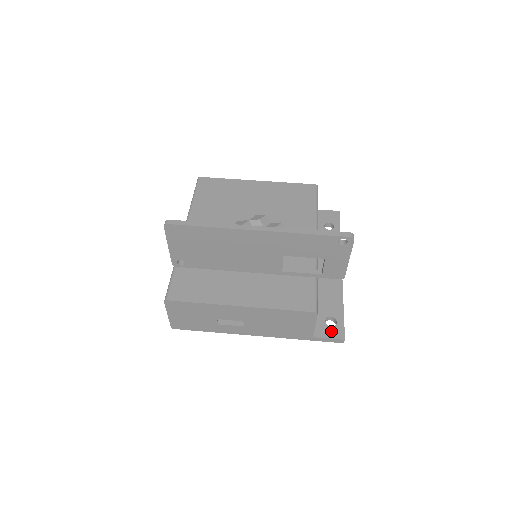
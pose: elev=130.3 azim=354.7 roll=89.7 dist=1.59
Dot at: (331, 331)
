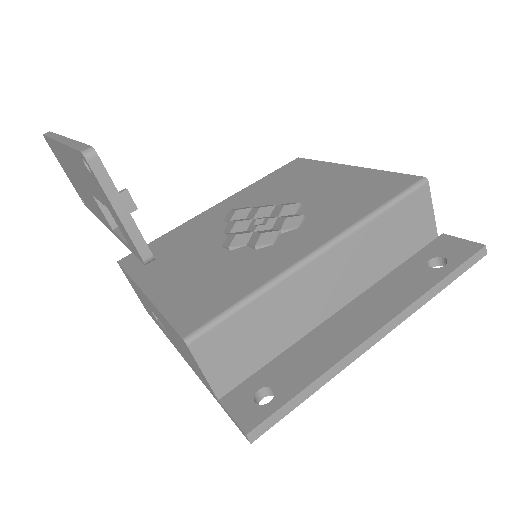
Dot at: (246, 408)
